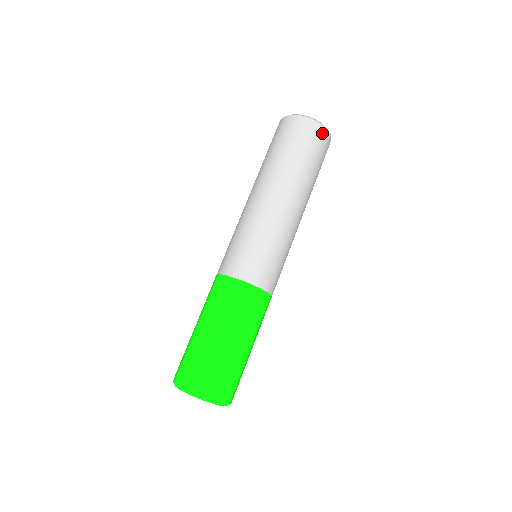
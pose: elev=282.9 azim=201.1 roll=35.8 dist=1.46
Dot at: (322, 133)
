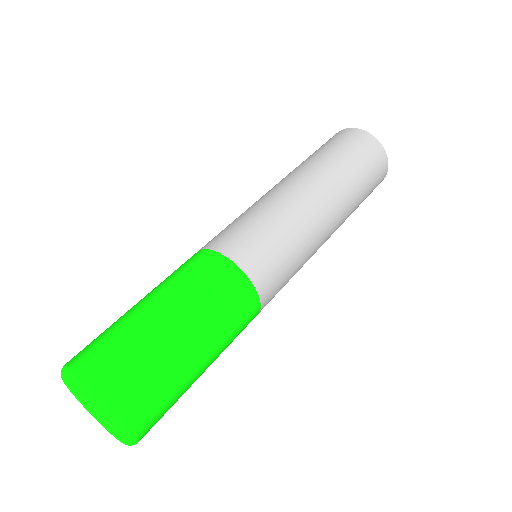
Dot at: (364, 136)
